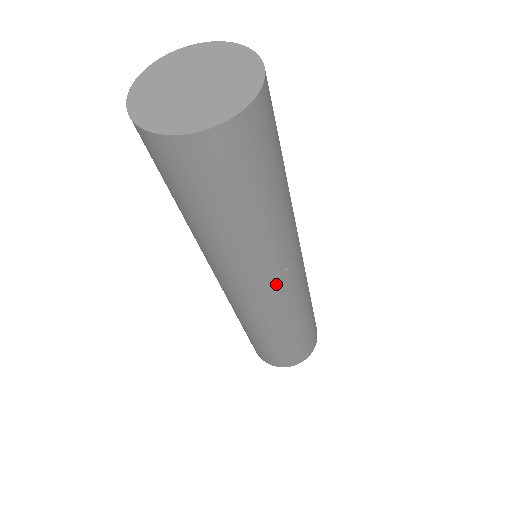
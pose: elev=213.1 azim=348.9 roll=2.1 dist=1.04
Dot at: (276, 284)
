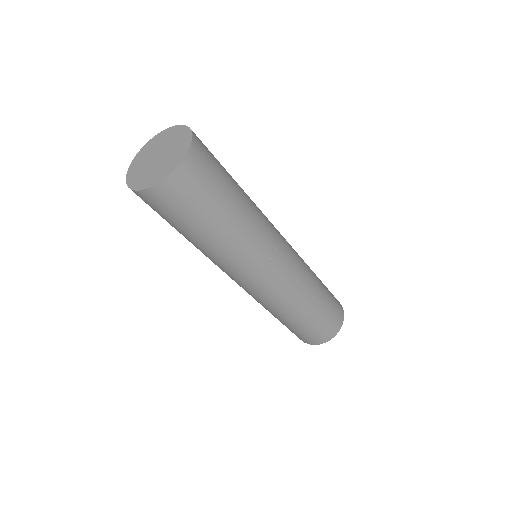
Dot at: (281, 246)
